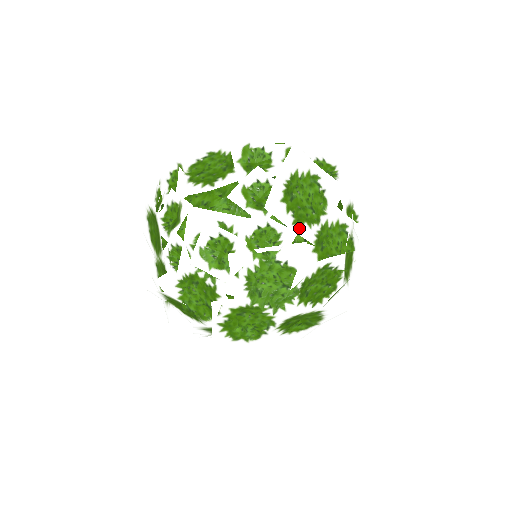
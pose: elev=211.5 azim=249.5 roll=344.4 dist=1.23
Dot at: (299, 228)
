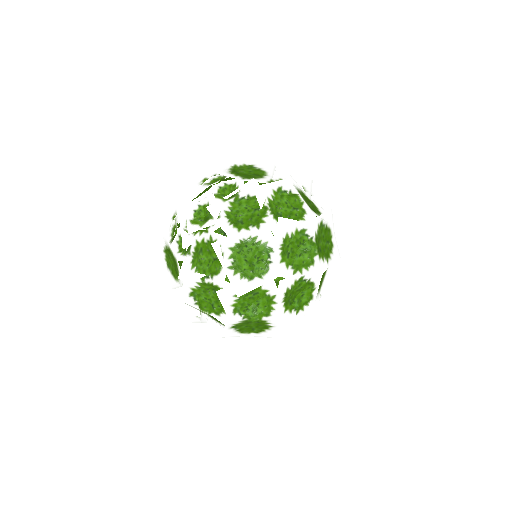
Dot at: (248, 180)
